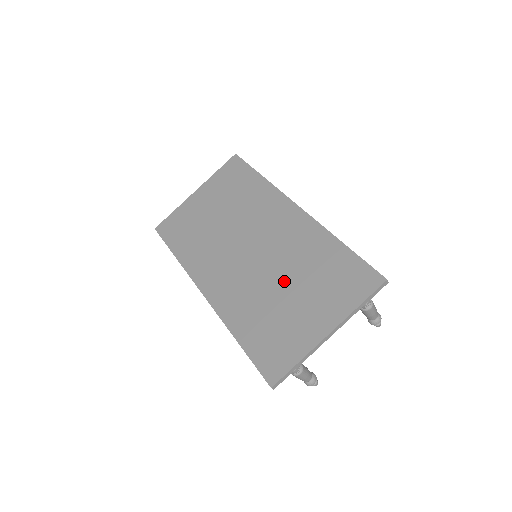
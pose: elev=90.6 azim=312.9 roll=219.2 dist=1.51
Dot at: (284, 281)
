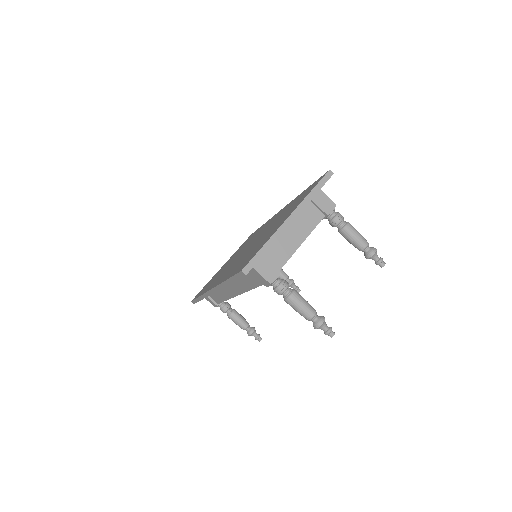
Dot at: (264, 234)
